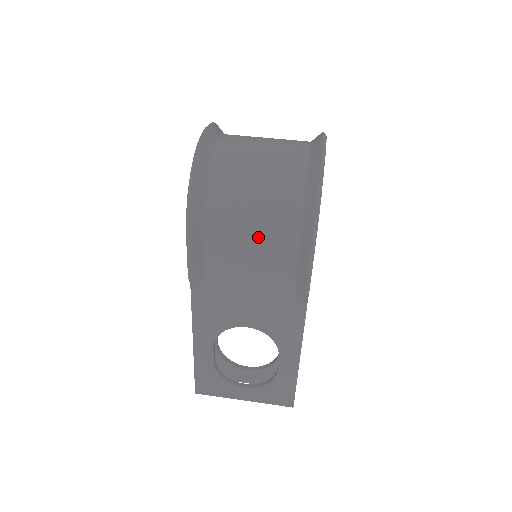
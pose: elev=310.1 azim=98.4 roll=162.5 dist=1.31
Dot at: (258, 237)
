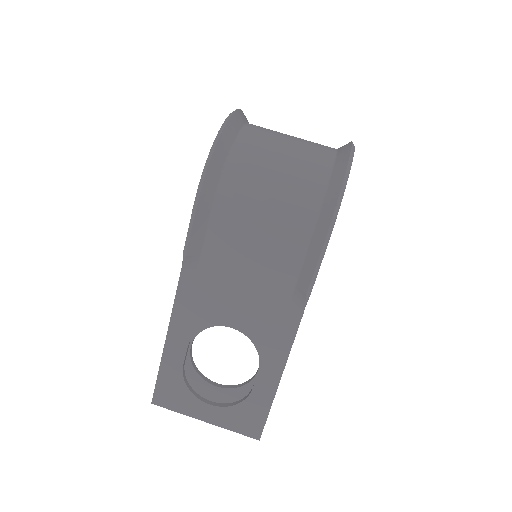
Dot at: (270, 221)
